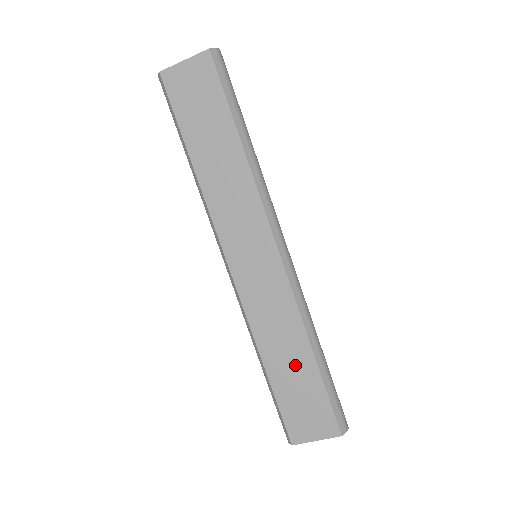
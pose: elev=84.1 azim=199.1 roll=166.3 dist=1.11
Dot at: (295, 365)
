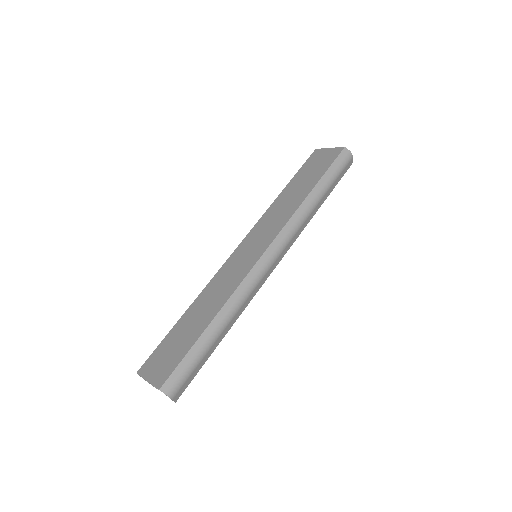
Dot at: (197, 322)
